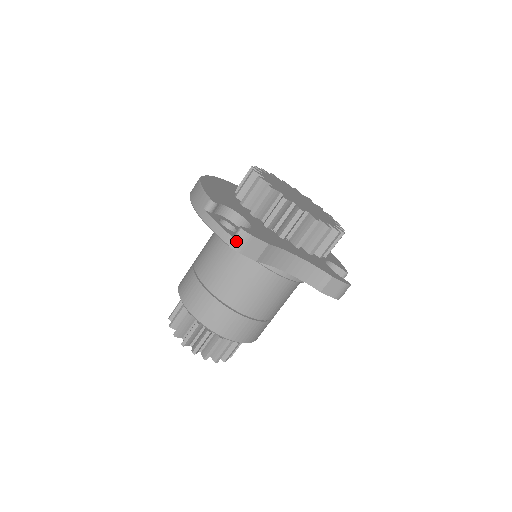
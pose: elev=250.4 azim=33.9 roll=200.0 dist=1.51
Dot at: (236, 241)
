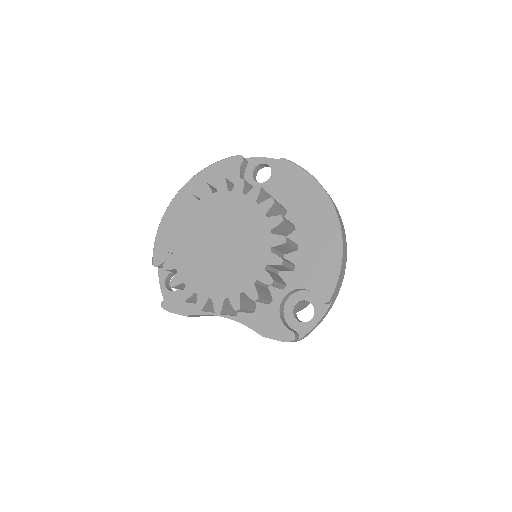
Dot at: occluded
